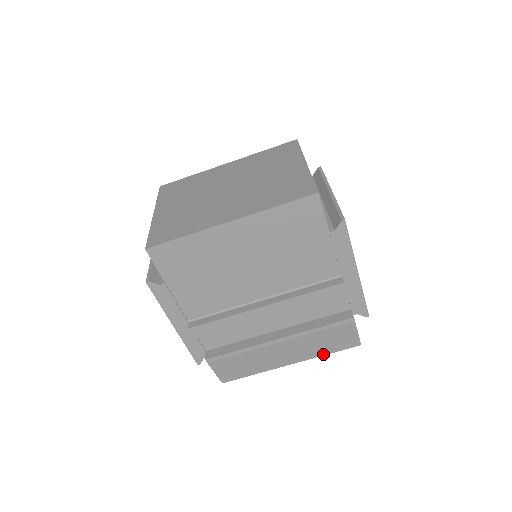
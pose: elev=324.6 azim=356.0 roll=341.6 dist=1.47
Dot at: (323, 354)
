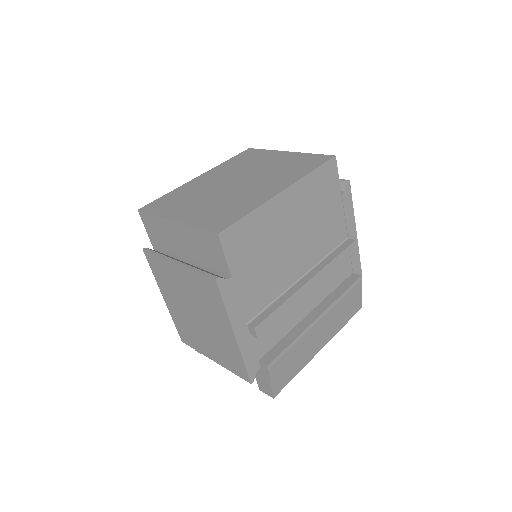
Dot at: (341, 327)
